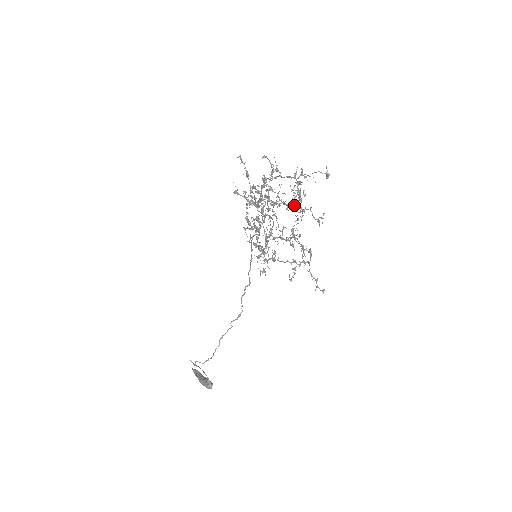
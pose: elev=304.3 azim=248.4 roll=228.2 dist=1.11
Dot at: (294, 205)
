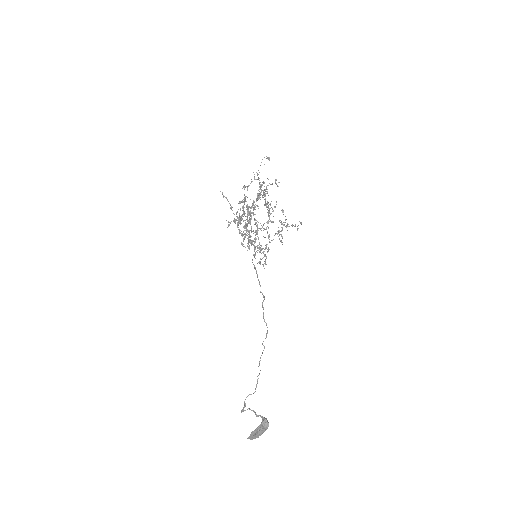
Dot at: (262, 196)
